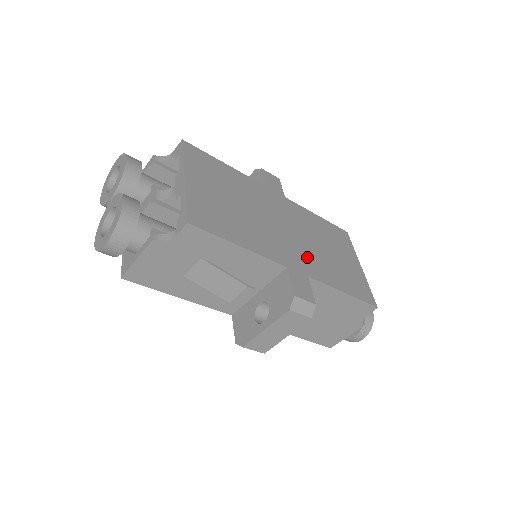
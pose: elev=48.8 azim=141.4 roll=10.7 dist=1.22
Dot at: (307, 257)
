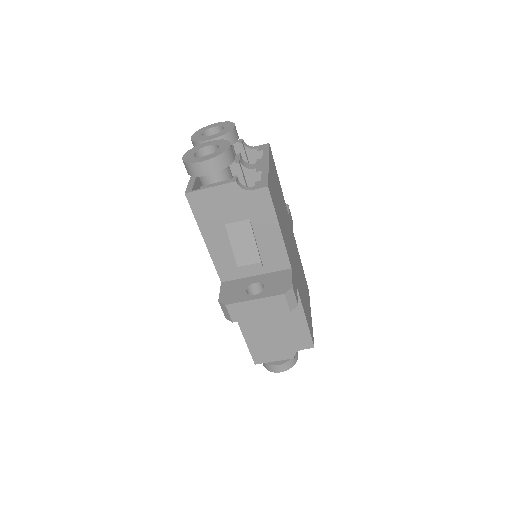
Dot at: (297, 276)
